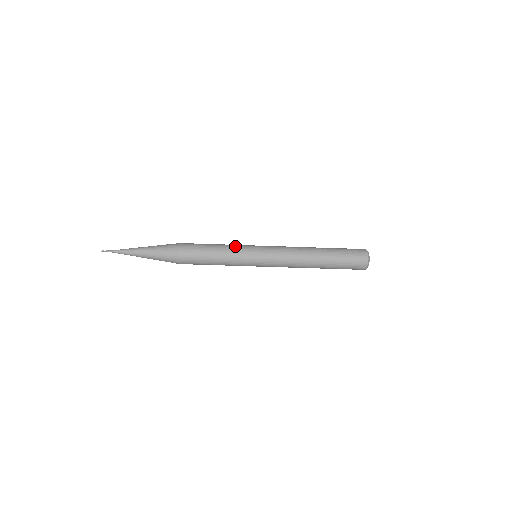
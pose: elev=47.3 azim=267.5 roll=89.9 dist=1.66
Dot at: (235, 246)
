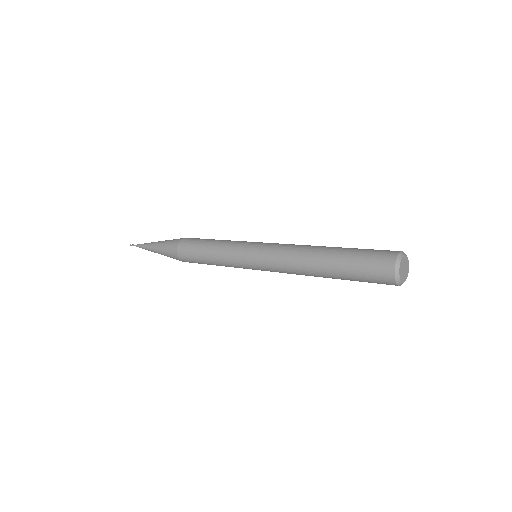
Dot at: (227, 248)
